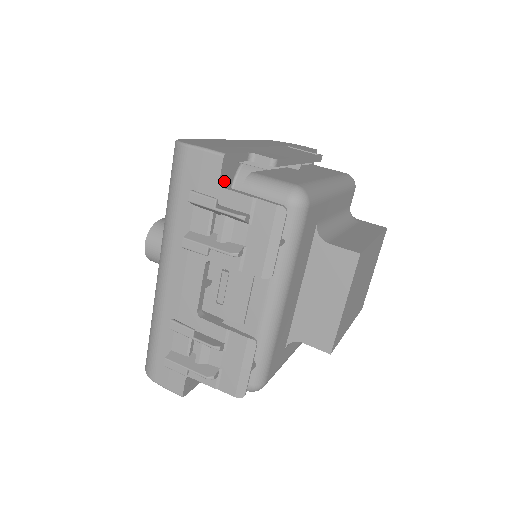
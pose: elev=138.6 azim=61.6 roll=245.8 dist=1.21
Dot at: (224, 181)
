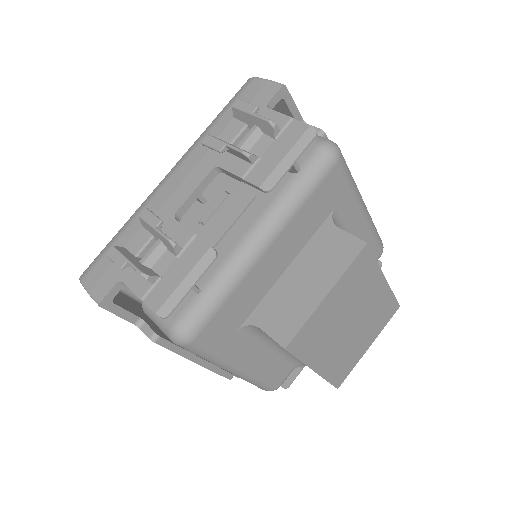
Dot at: occluded
